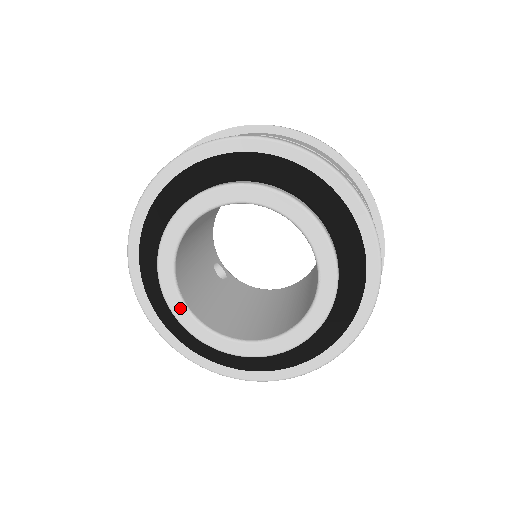
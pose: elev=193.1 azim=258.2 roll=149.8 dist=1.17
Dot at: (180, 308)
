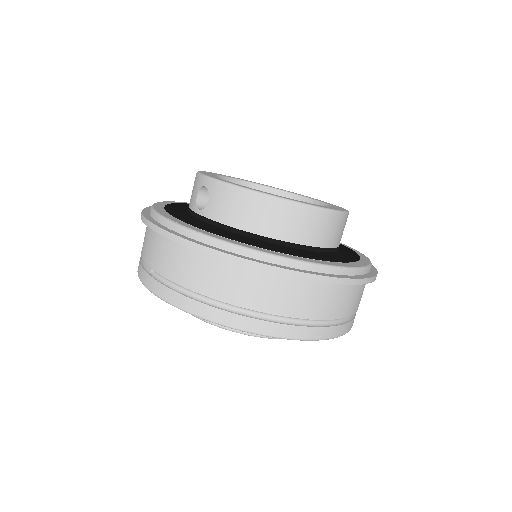
Dot at: occluded
